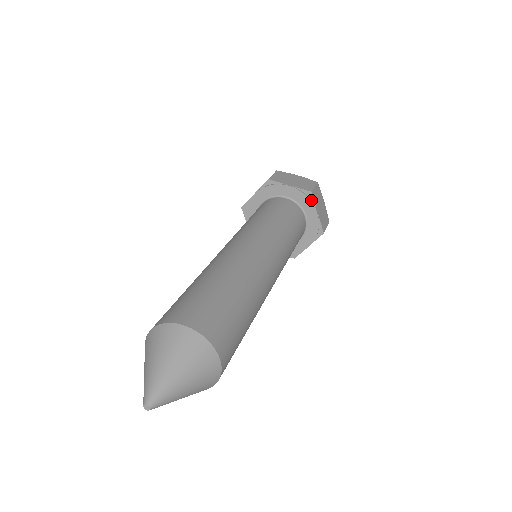
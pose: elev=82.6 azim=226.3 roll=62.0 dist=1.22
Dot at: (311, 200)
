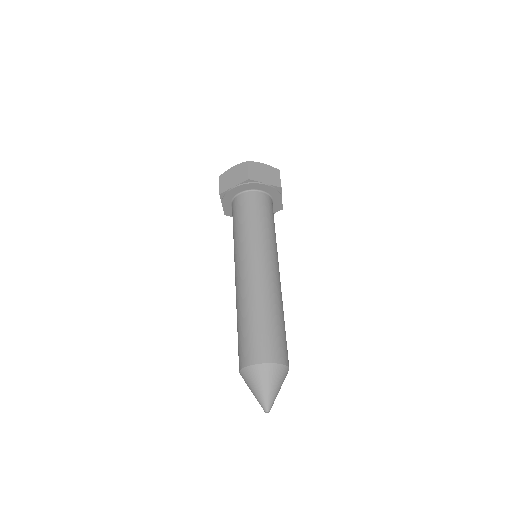
Dot at: (254, 182)
